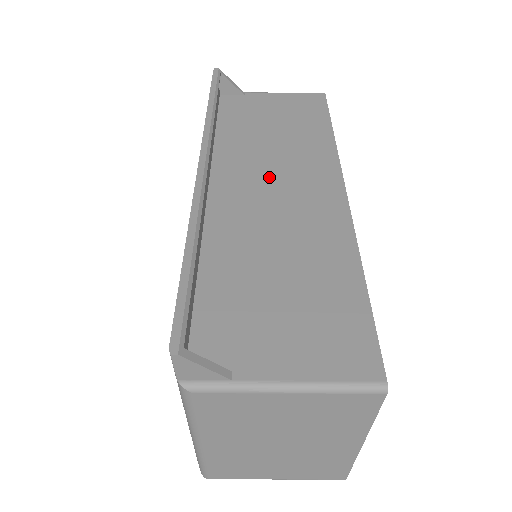
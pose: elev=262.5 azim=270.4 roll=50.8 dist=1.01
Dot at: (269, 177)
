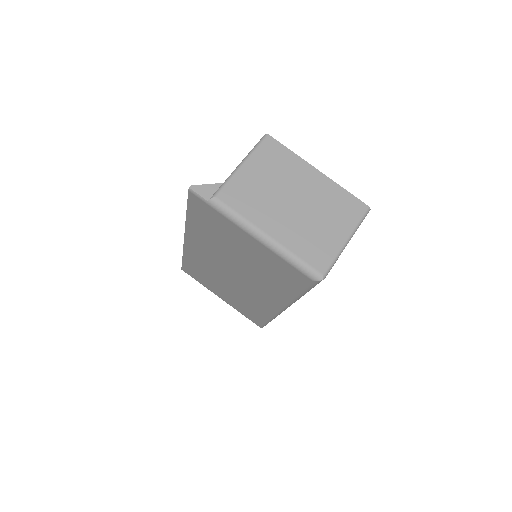
Dot at: occluded
